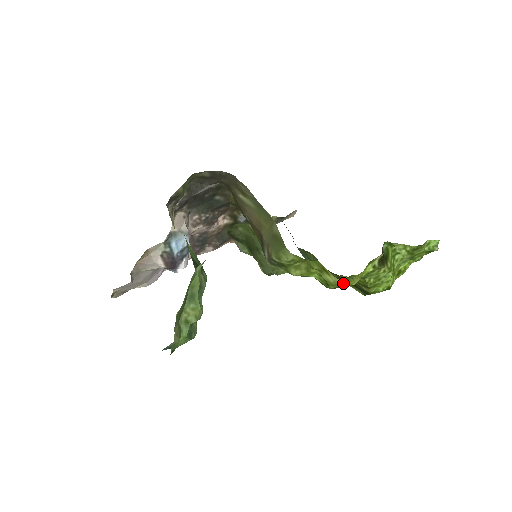
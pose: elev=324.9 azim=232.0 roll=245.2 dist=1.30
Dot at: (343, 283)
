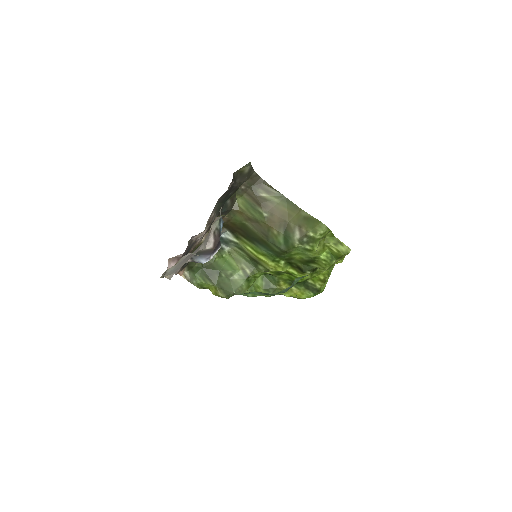
Dot at: (349, 252)
